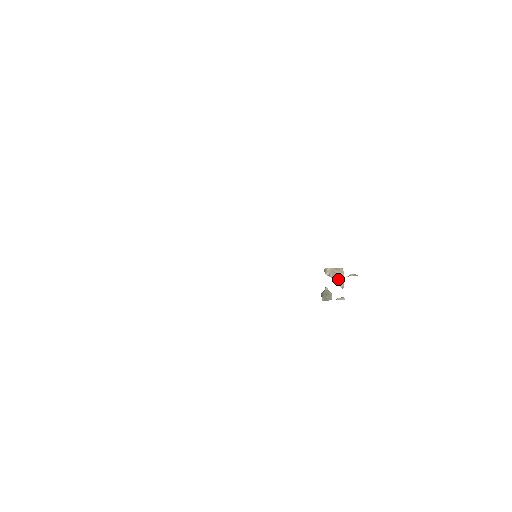
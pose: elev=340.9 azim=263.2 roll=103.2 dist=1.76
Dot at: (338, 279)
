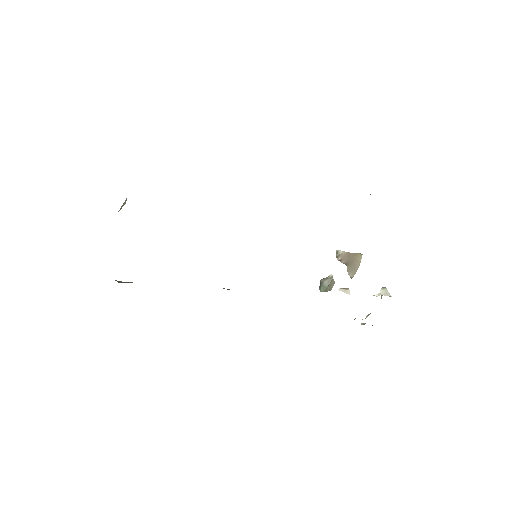
Dot at: (350, 266)
